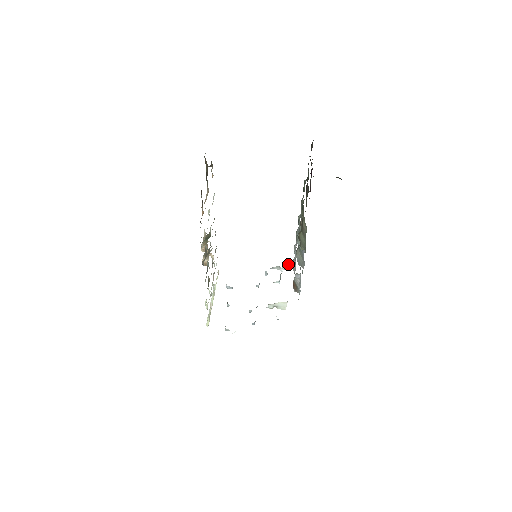
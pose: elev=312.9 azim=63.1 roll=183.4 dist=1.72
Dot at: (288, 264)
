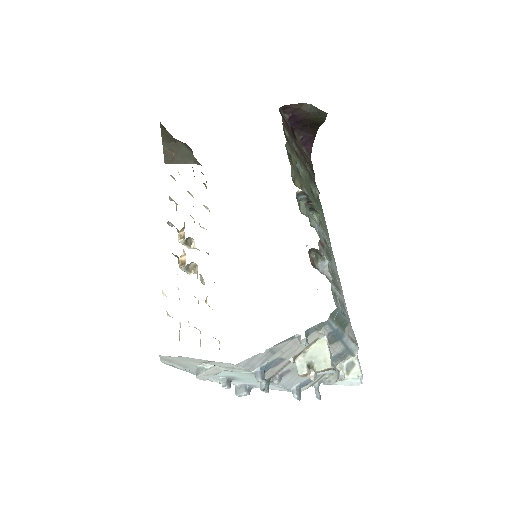
Dot at: (350, 362)
